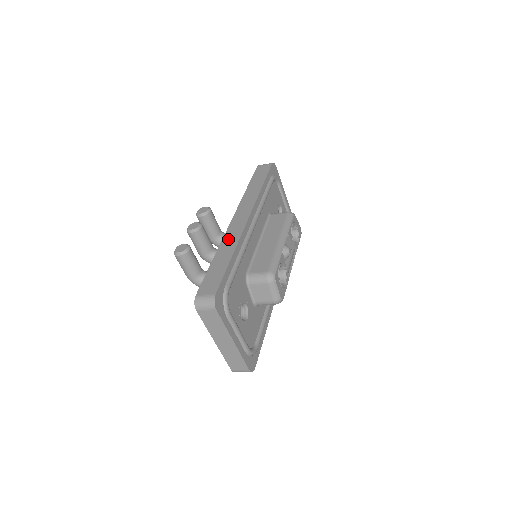
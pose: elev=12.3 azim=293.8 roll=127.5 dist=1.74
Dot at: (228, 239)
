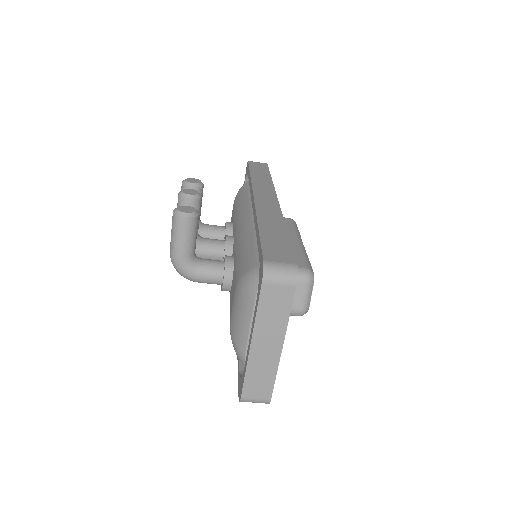
Dot at: (266, 213)
